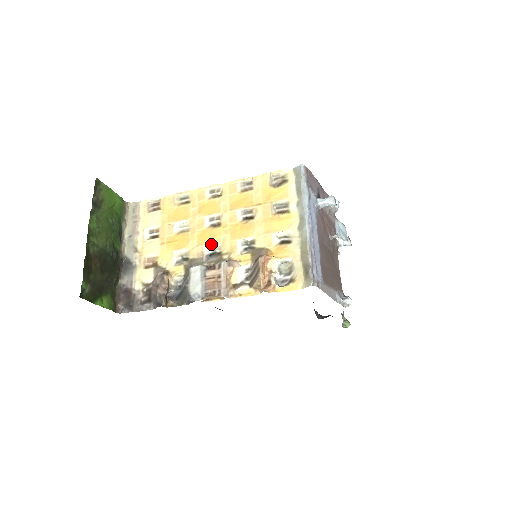
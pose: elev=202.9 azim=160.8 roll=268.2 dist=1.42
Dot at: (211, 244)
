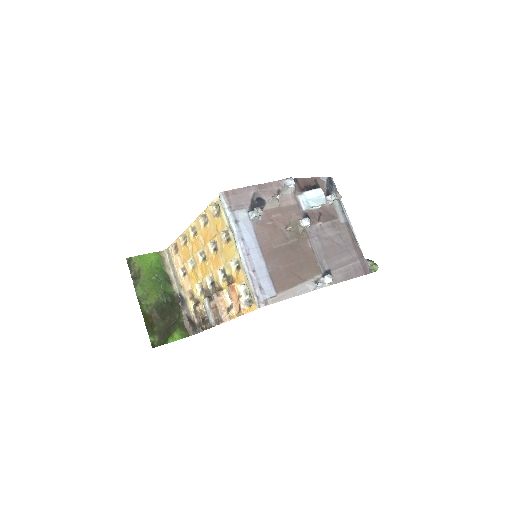
Dot at: (207, 276)
